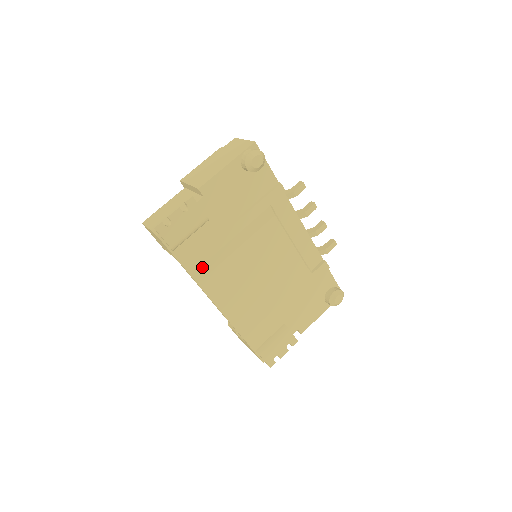
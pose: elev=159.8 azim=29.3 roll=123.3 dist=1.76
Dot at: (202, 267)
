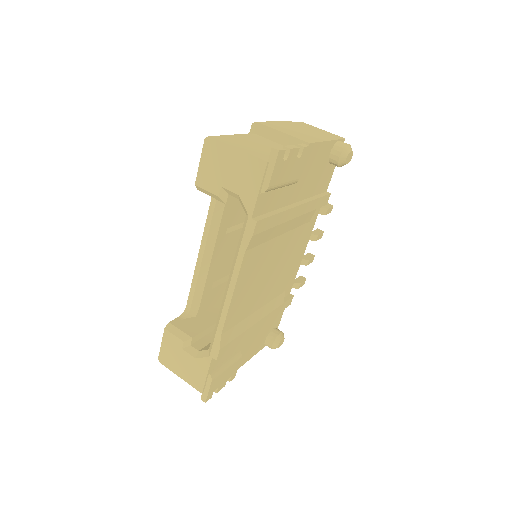
Dot at: (261, 233)
